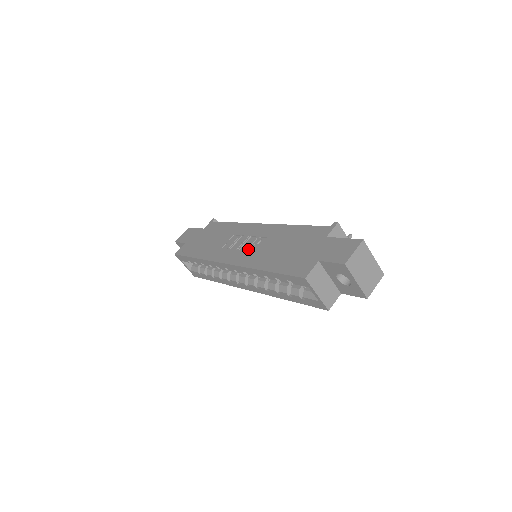
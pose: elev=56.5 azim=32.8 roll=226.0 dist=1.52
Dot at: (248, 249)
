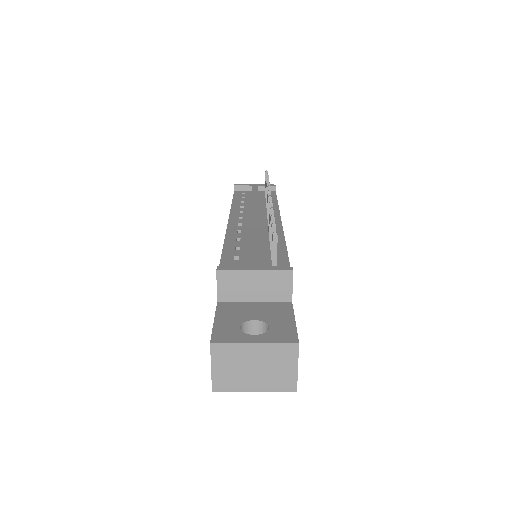
Dot at: occluded
